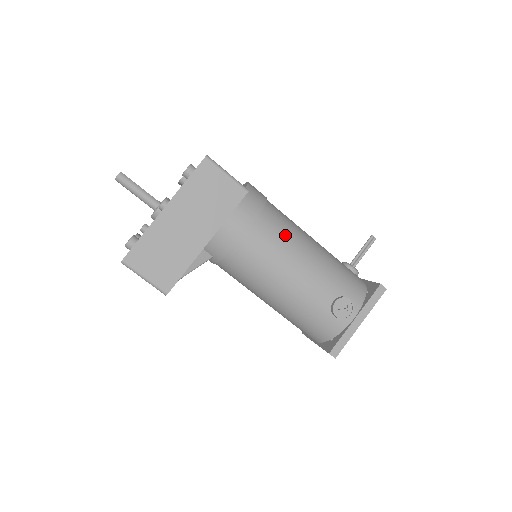
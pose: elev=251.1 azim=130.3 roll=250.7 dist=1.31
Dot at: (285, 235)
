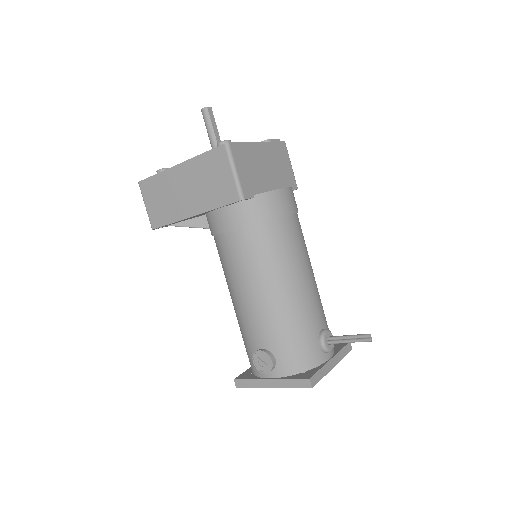
Dot at: (260, 261)
